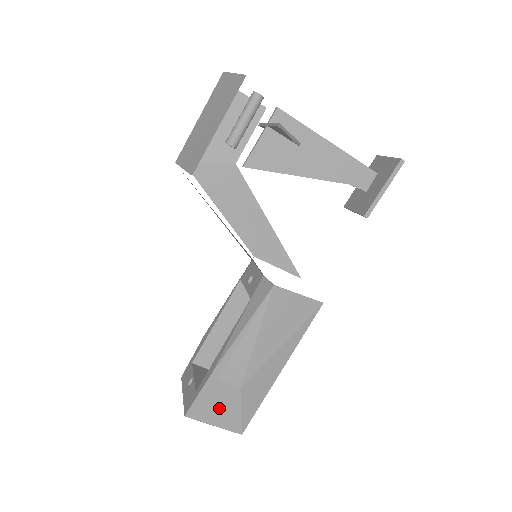
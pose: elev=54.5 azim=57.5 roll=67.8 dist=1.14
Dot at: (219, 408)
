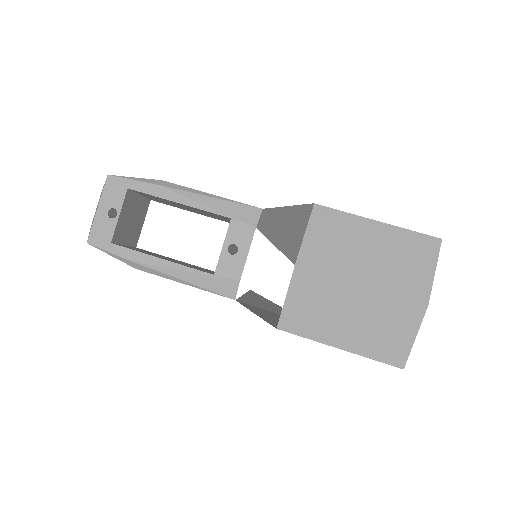
Dot at: occluded
